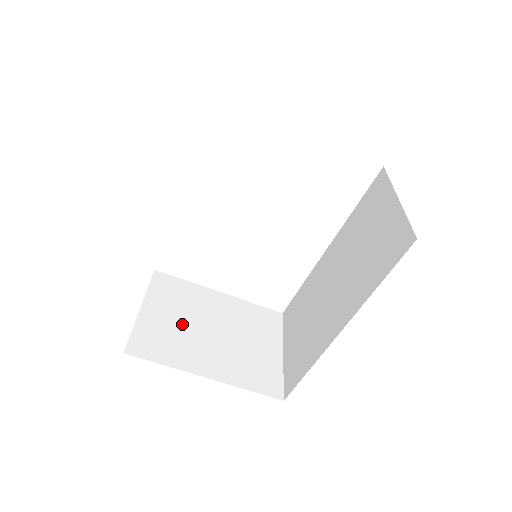
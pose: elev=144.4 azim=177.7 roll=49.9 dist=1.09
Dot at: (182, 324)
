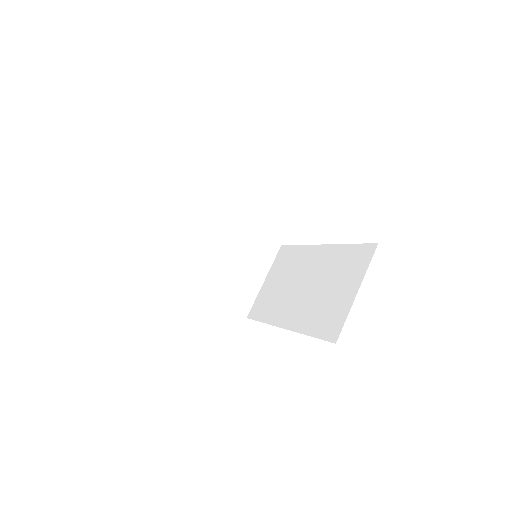
Dot at: (200, 247)
